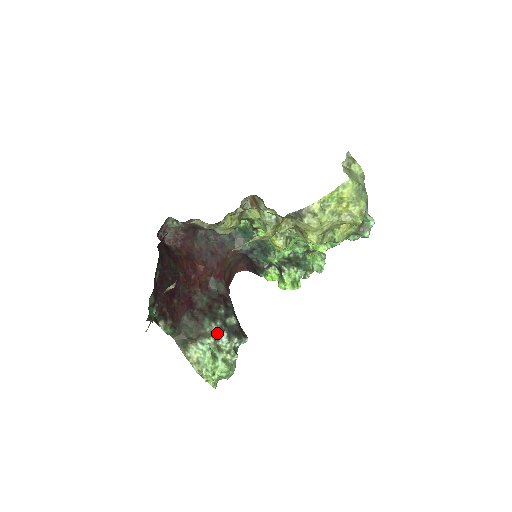
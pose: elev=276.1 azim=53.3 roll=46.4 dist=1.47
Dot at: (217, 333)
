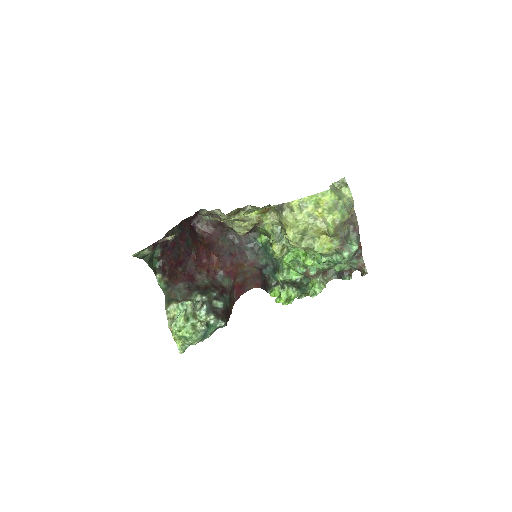
Dot at: (199, 304)
